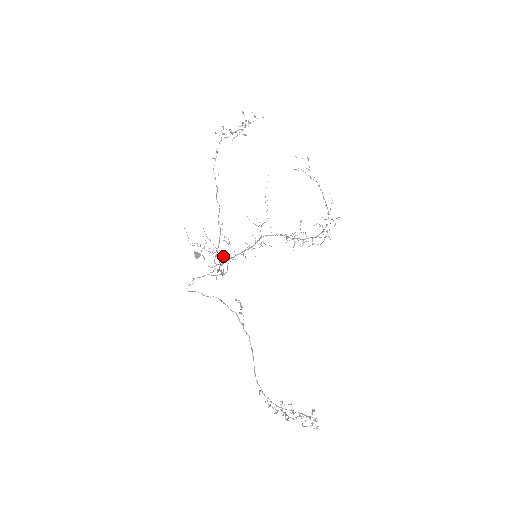
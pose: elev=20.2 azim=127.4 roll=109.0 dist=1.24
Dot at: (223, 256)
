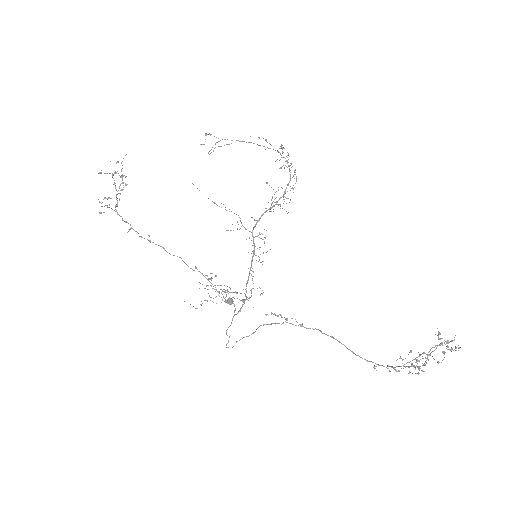
Dot at: occluded
